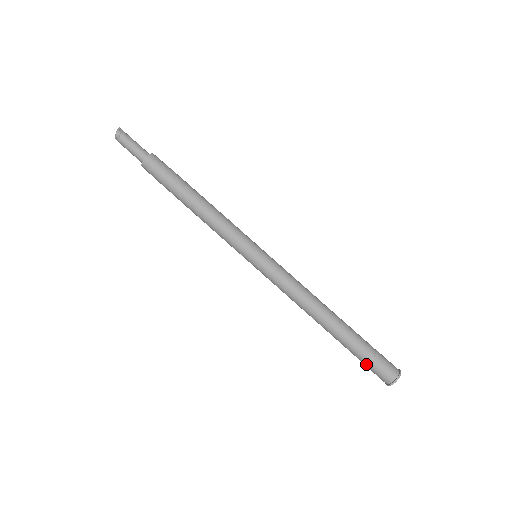
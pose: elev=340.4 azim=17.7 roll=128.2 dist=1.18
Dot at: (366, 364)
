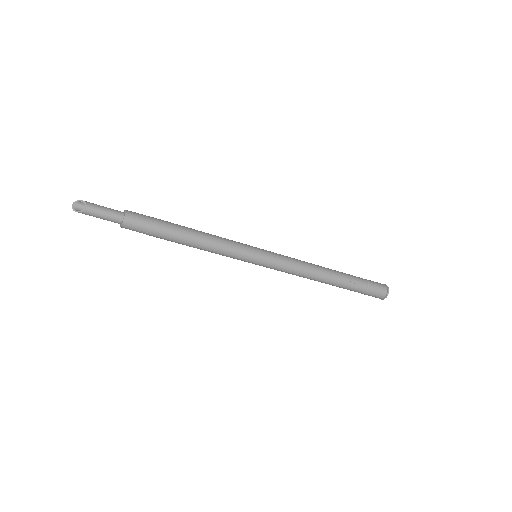
Dot at: (368, 290)
